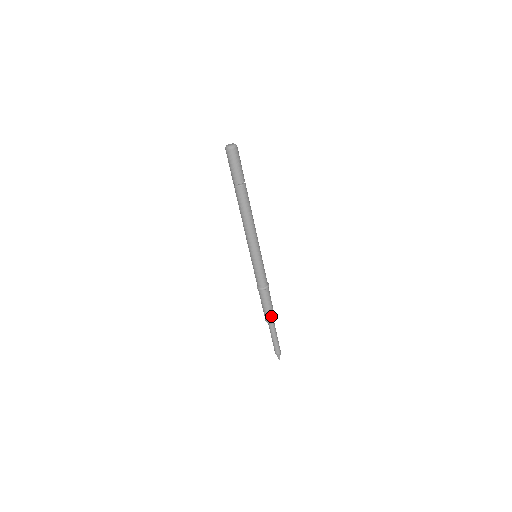
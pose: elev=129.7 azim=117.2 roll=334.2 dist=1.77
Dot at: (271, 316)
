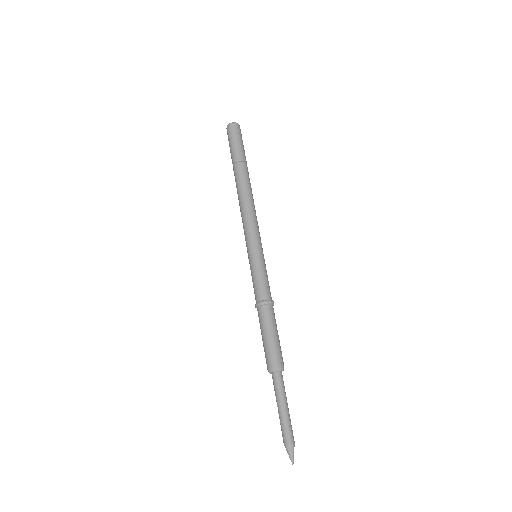
Dot at: (275, 355)
